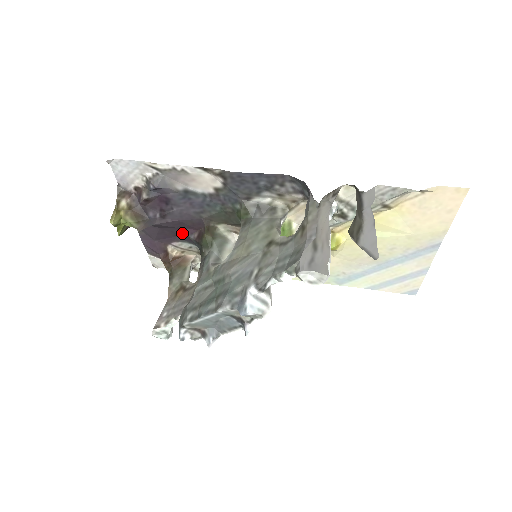
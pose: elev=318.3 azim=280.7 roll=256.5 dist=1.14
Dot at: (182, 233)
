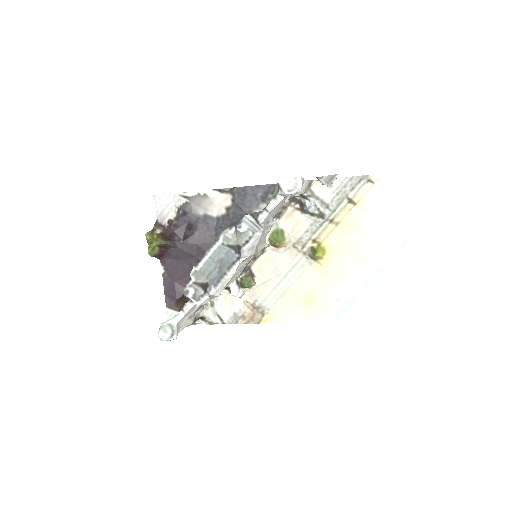
Dot at: occluded
